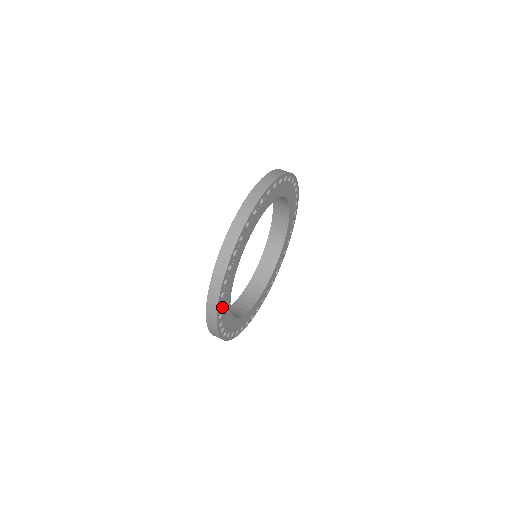
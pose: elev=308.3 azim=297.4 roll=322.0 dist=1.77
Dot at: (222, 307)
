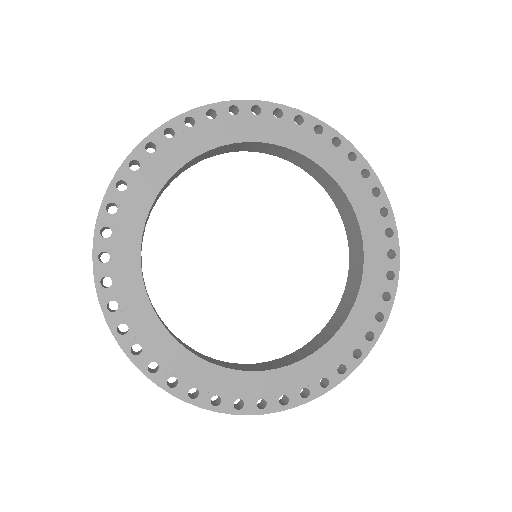
Dot at: (125, 194)
